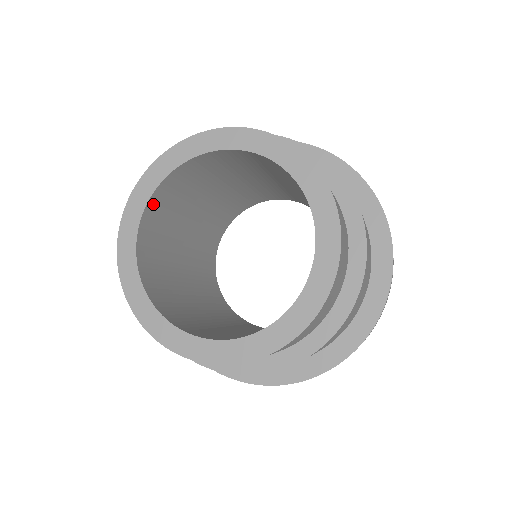
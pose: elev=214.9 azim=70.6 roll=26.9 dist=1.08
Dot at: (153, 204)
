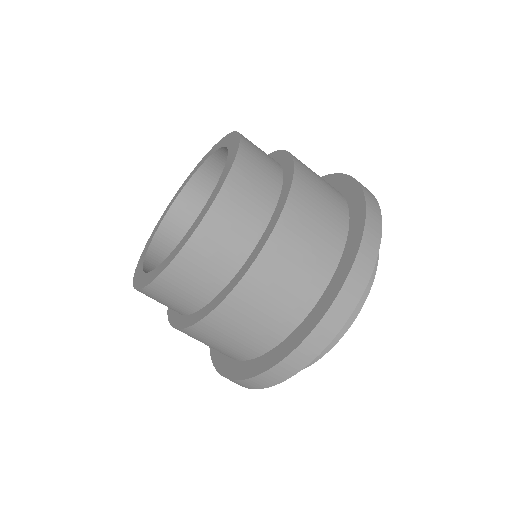
Dot at: (158, 245)
